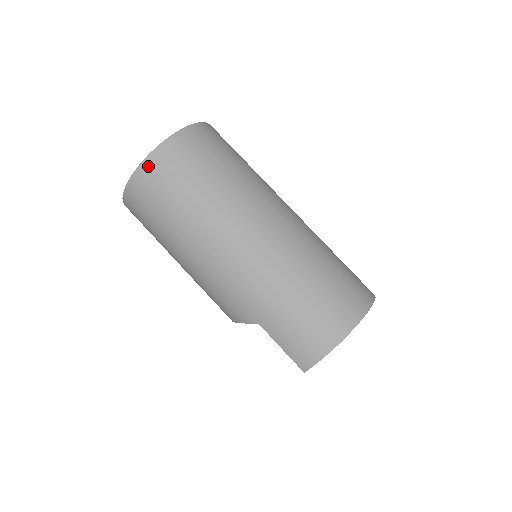
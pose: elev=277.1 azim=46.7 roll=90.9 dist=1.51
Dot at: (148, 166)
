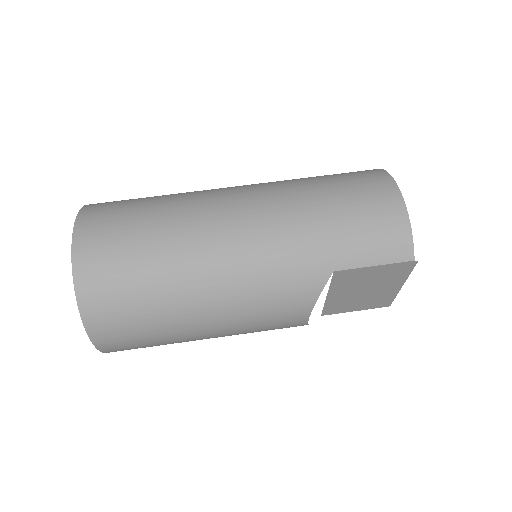
Dot at: (82, 263)
